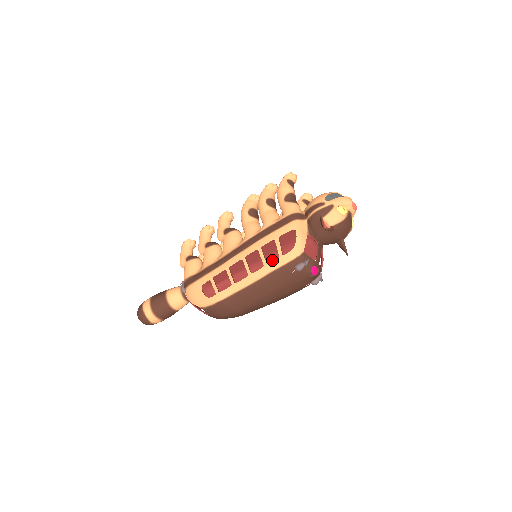
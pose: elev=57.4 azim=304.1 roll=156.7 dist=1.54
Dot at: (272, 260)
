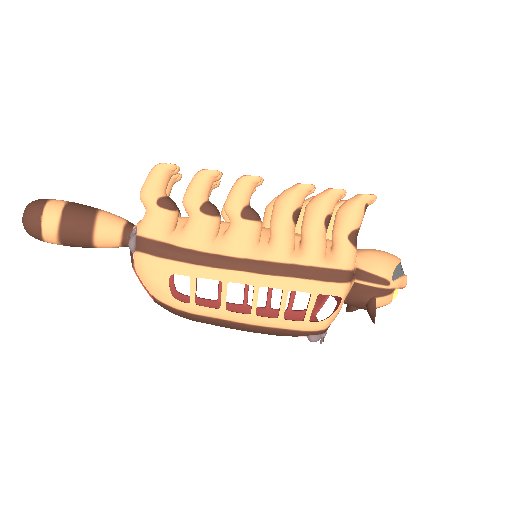
Dot at: occluded
